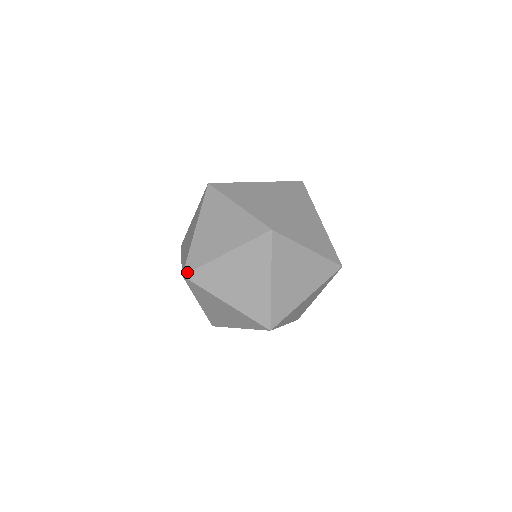
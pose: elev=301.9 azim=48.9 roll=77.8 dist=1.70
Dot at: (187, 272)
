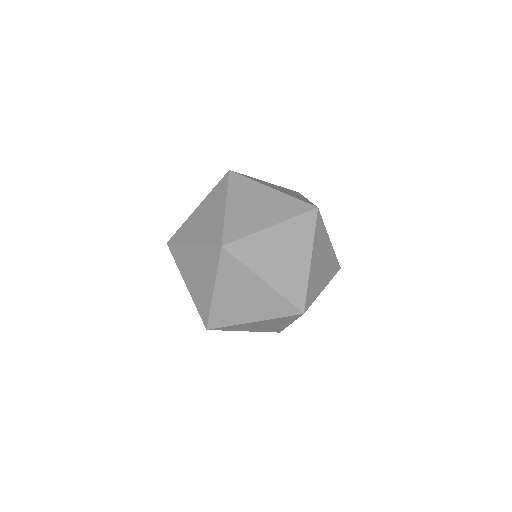
Dot at: (170, 238)
